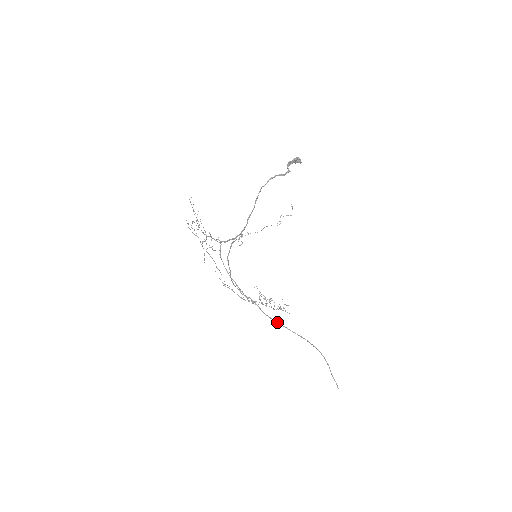
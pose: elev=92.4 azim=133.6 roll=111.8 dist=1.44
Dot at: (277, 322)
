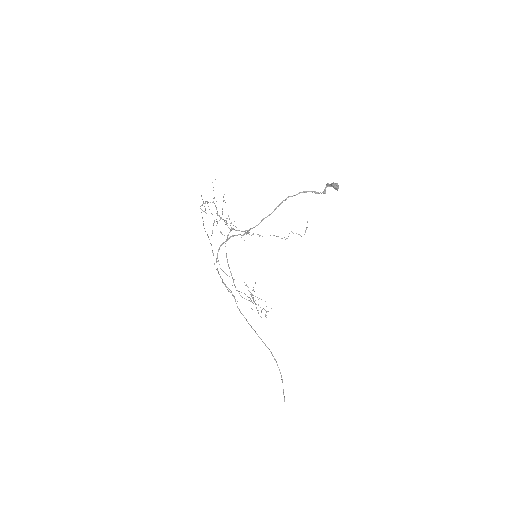
Dot at: occluded
